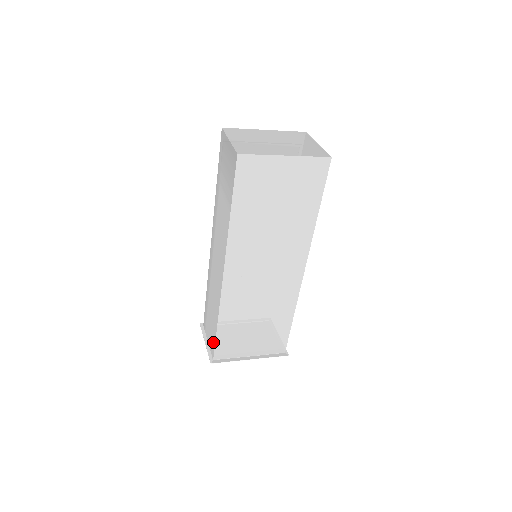
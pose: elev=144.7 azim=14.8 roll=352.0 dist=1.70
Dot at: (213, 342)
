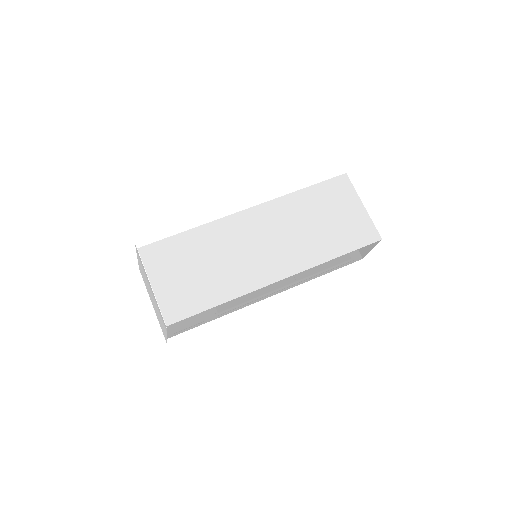
Dot at: occluded
